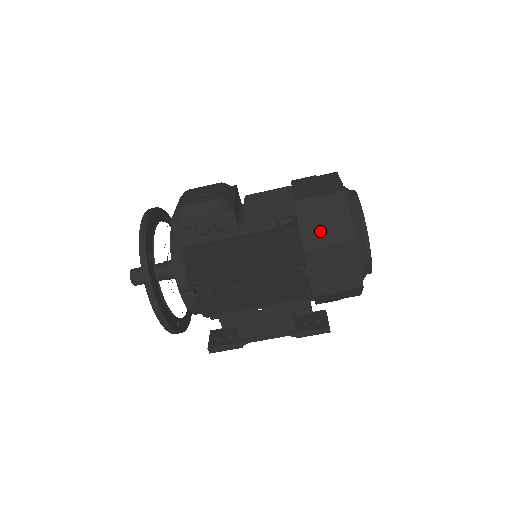
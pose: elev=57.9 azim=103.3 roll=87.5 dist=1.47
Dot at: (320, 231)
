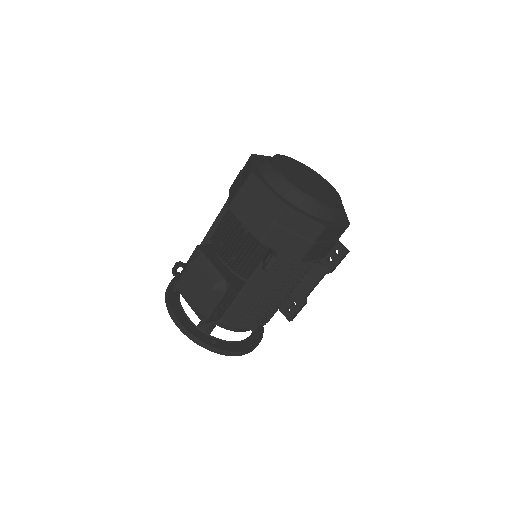
Dot at: (298, 244)
